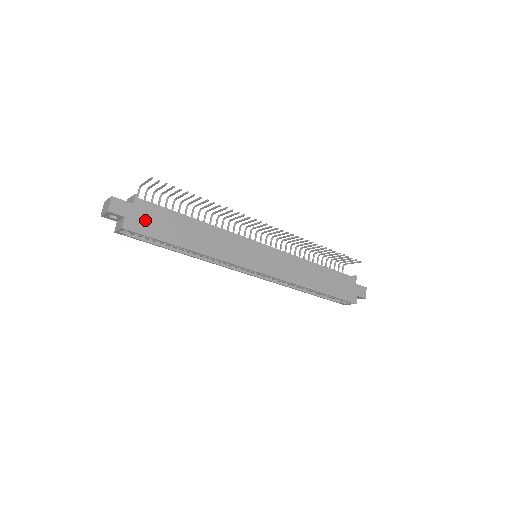
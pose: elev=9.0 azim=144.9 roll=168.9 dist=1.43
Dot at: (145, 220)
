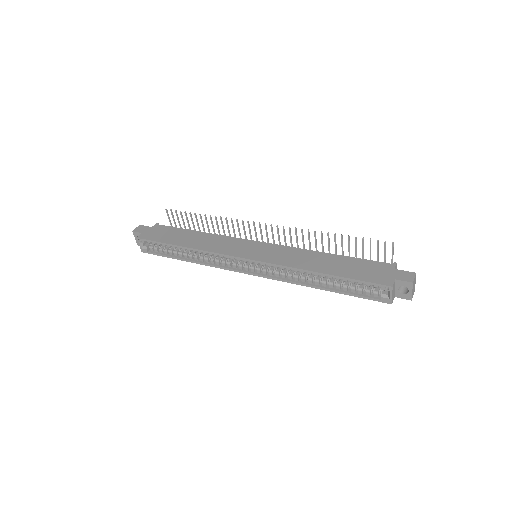
Dot at: (155, 234)
